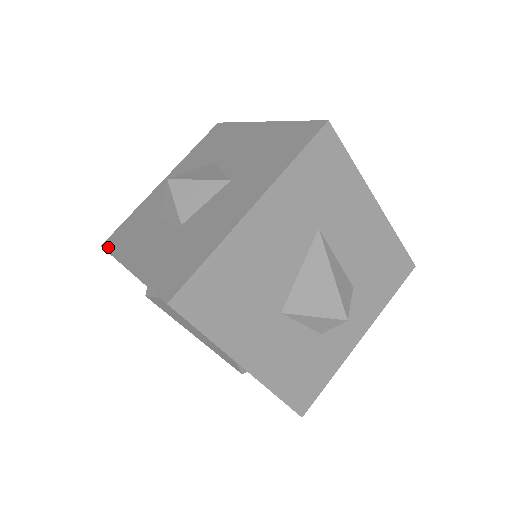
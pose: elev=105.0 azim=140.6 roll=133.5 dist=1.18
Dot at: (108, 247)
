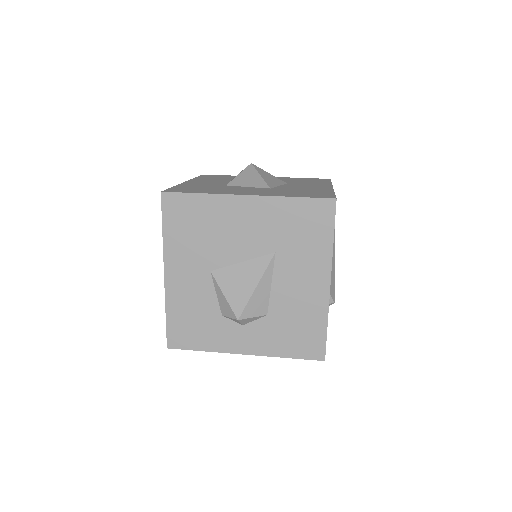
Dot at: (202, 176)
